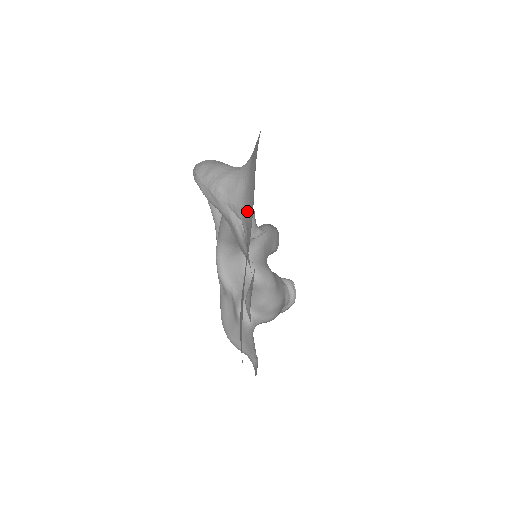
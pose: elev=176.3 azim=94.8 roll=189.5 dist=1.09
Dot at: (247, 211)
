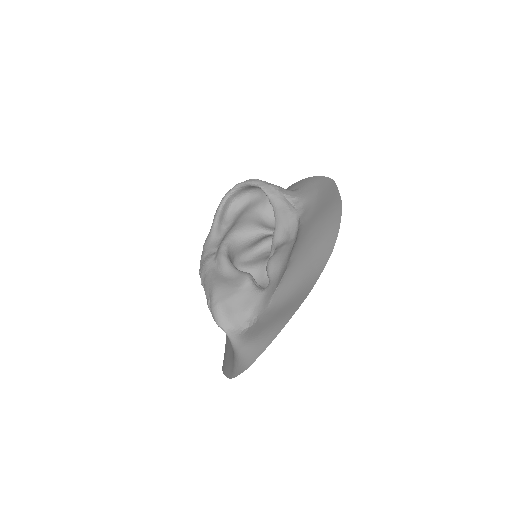
Dot at: (305, 197)
